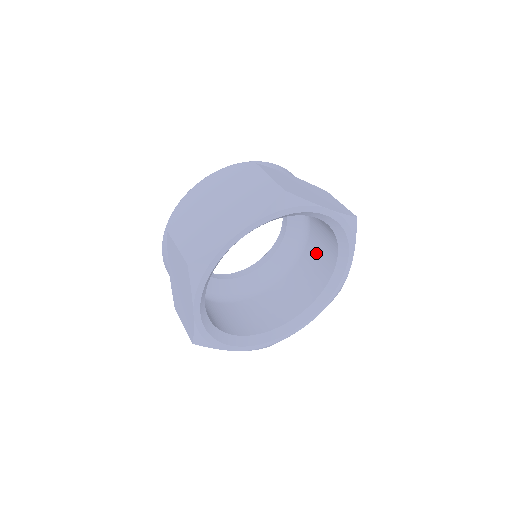
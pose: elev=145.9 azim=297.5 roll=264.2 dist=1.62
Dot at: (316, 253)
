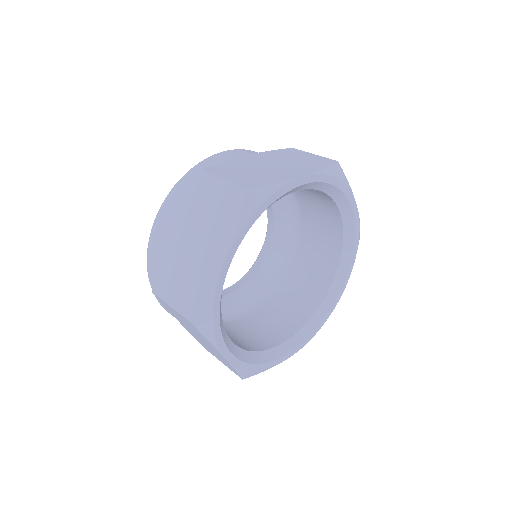
Dot at: (315, 215)
